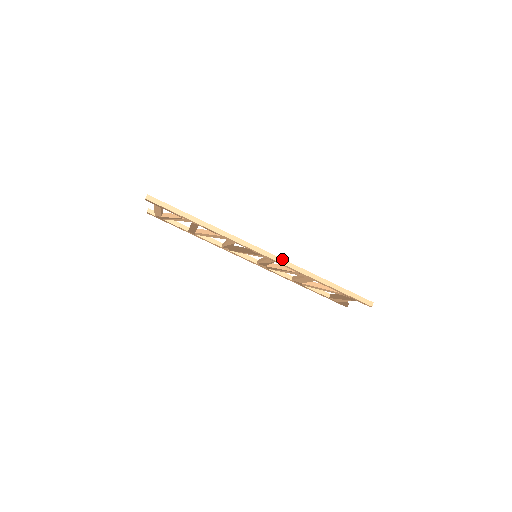
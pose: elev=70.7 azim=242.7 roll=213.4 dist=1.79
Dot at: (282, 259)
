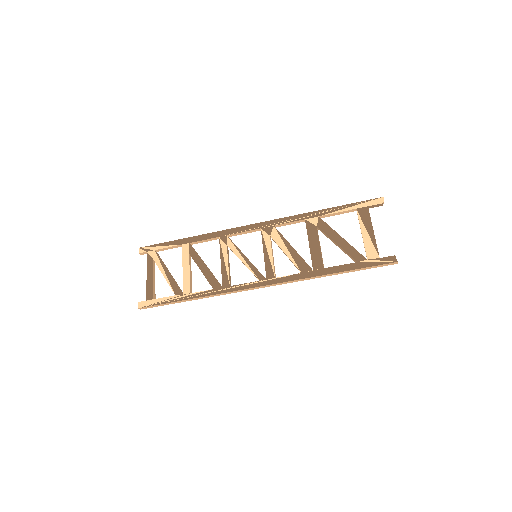
Dot at: (280, 283)
